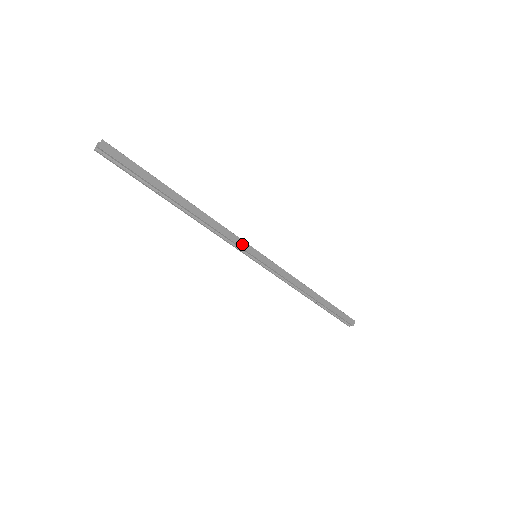
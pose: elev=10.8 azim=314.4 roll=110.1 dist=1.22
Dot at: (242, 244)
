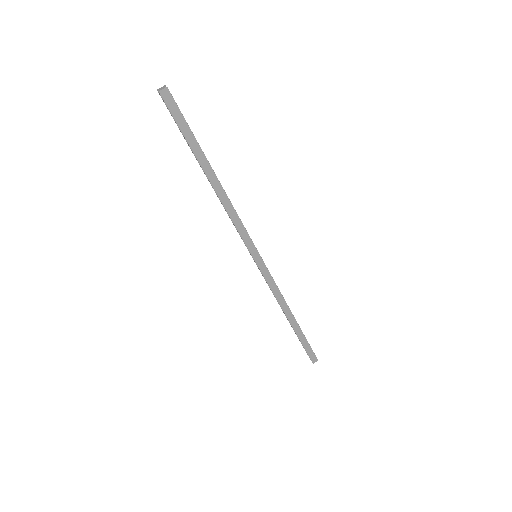
Dot at: (247, 240)
